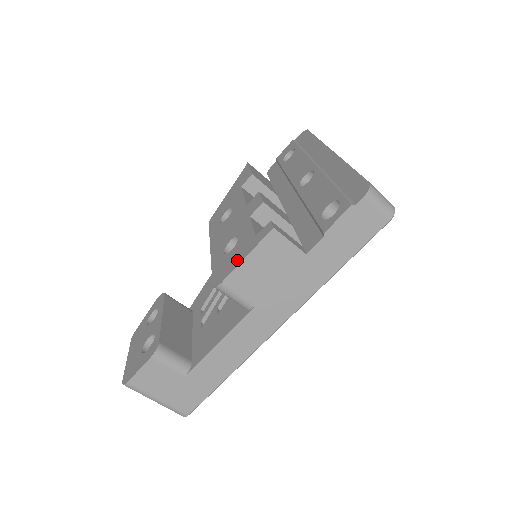
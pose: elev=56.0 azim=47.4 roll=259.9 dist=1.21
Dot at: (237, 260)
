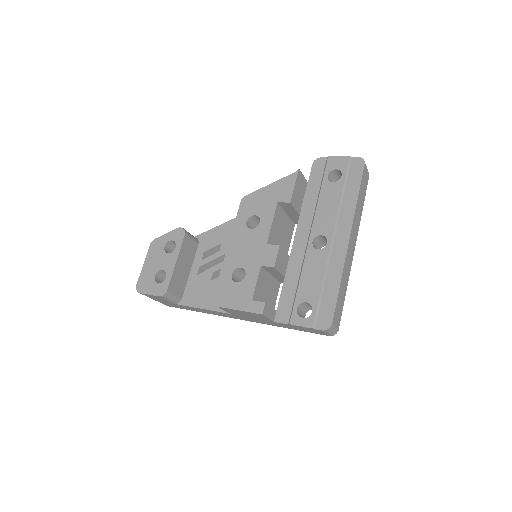
Dot at: (234, 303)
